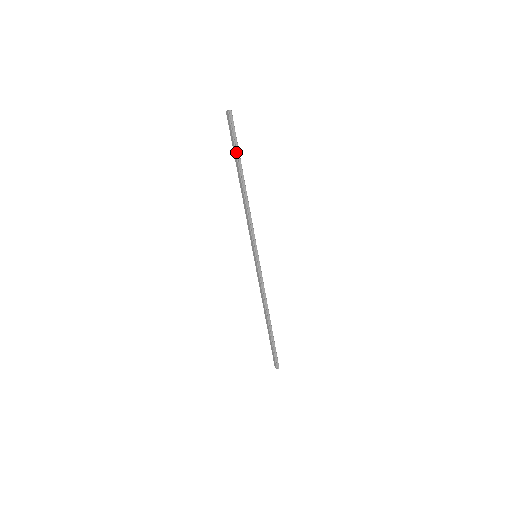
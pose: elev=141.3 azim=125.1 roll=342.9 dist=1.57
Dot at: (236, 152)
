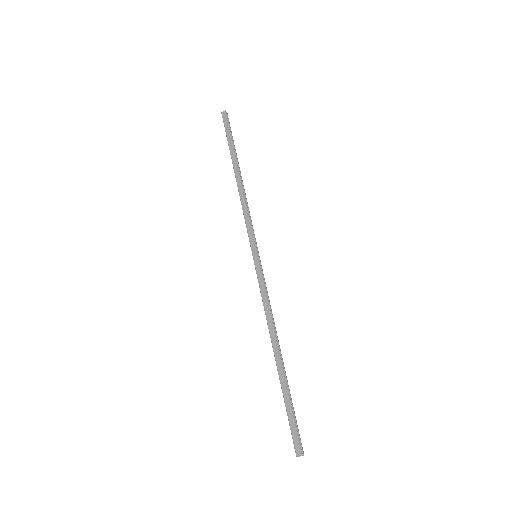
Dot at: (233, 143)
